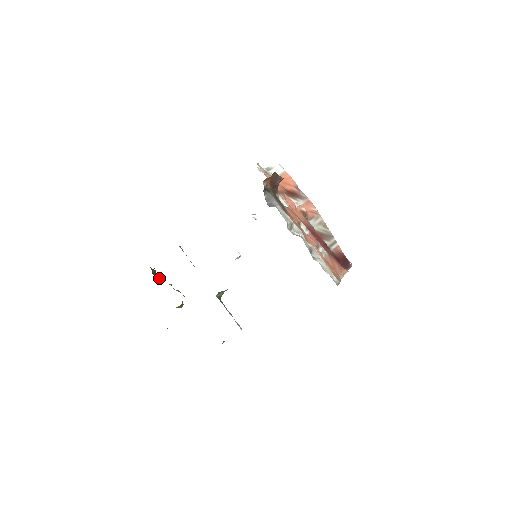
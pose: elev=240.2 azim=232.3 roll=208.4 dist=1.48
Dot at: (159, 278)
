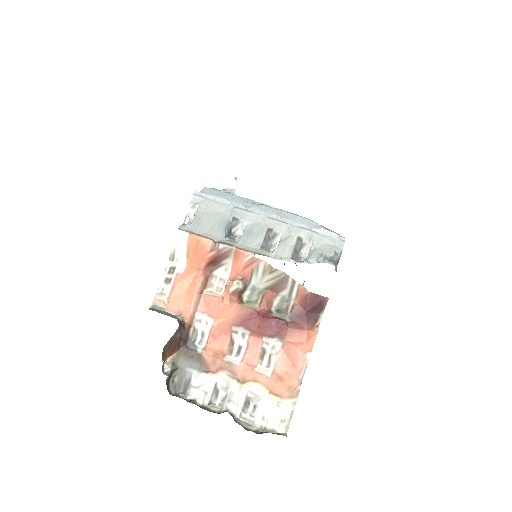
Dot at: occluded
